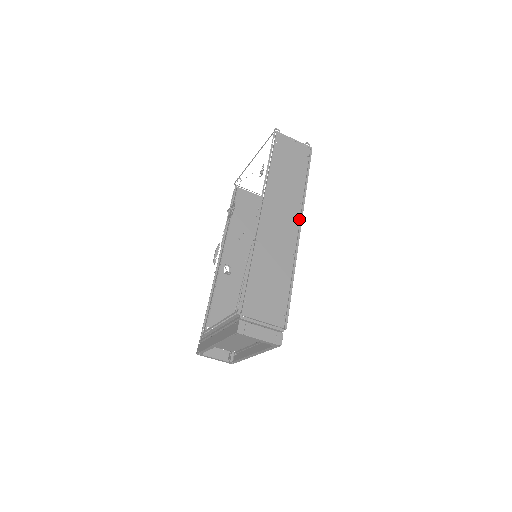
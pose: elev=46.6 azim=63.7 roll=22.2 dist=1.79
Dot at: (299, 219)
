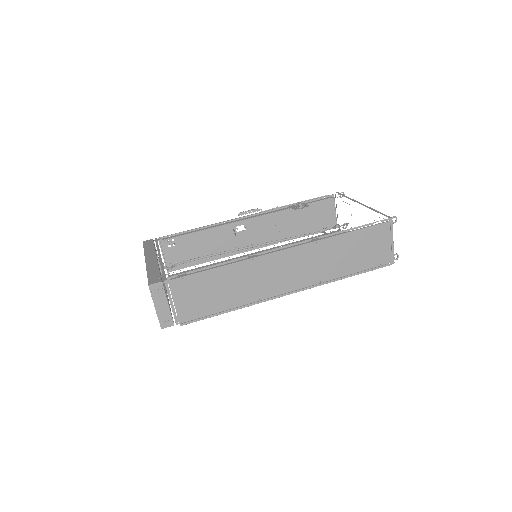
Dot at: (302, 287)
